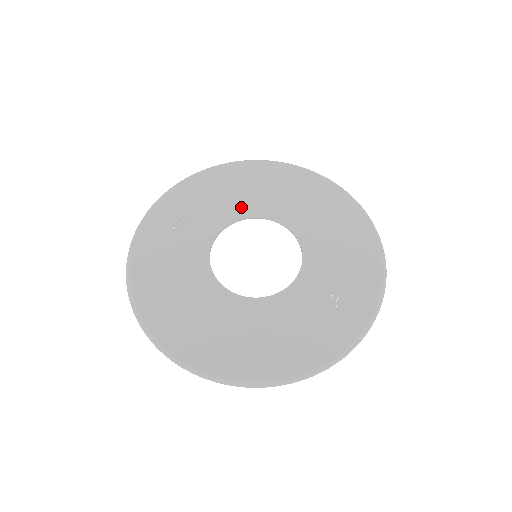
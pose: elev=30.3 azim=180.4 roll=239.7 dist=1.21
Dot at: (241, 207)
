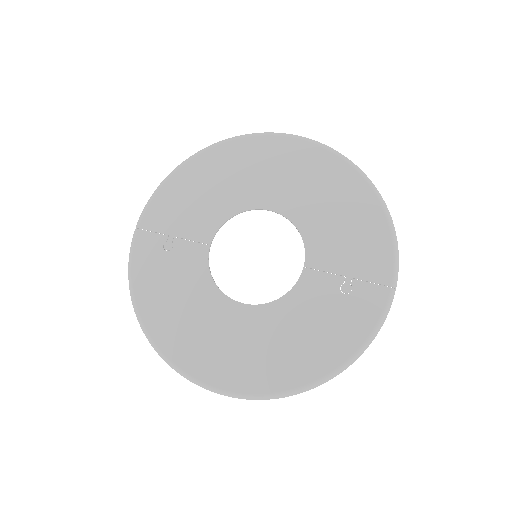
Dot at: (225, 204)
